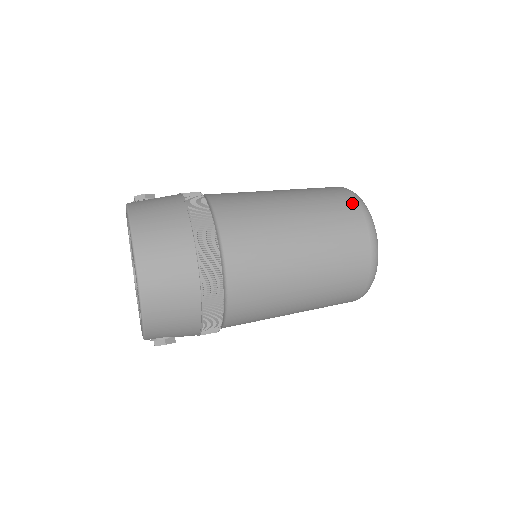
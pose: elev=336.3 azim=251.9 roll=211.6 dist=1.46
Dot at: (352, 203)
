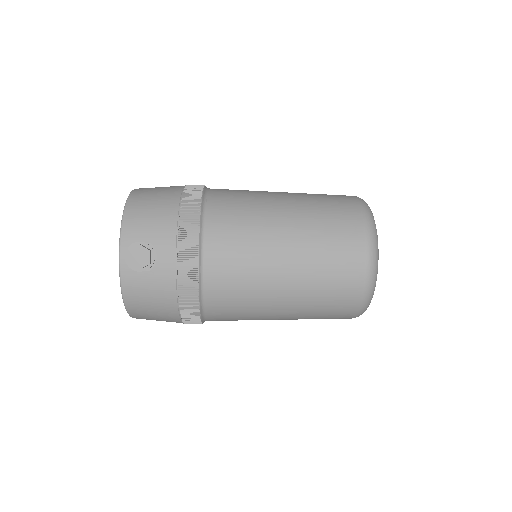
Dot at: occluded
